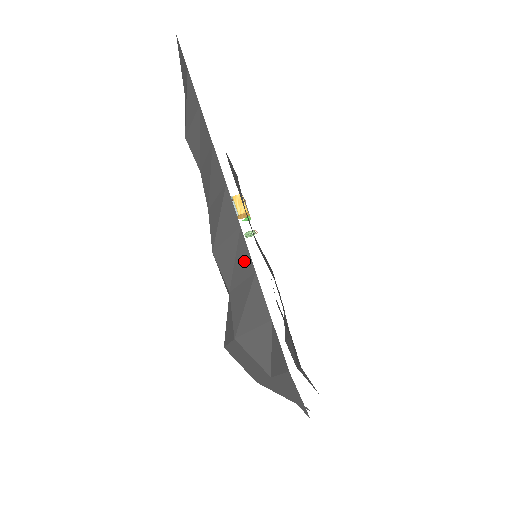
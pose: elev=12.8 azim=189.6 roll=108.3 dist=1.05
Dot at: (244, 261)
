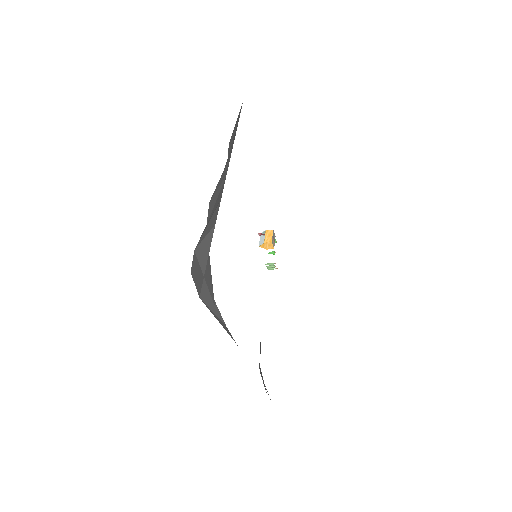
Dot at: (220, 196)
